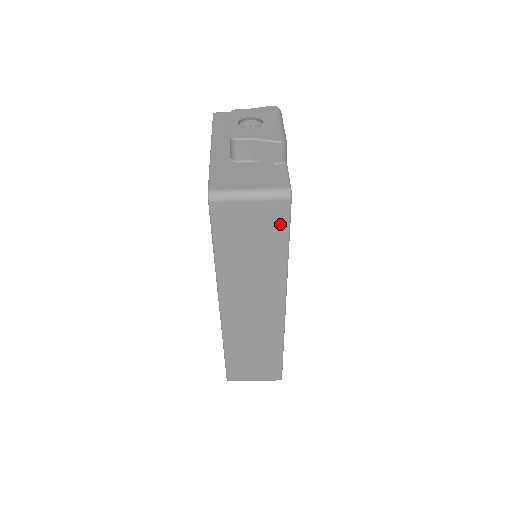
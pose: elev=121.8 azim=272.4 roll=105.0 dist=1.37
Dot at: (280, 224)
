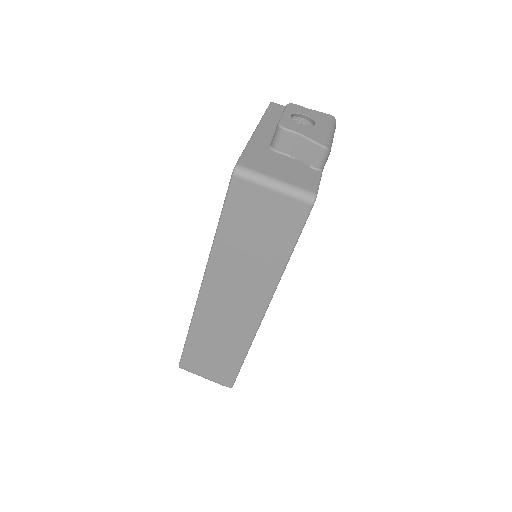
Dot at: (292, 226)
